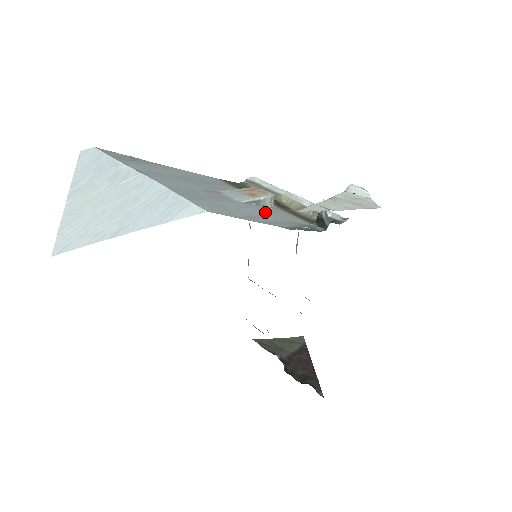
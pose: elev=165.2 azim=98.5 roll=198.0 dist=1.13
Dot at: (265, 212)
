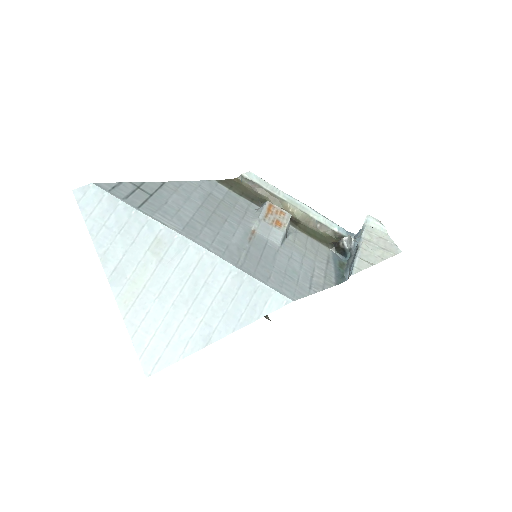
Dot at: (304, 255)
